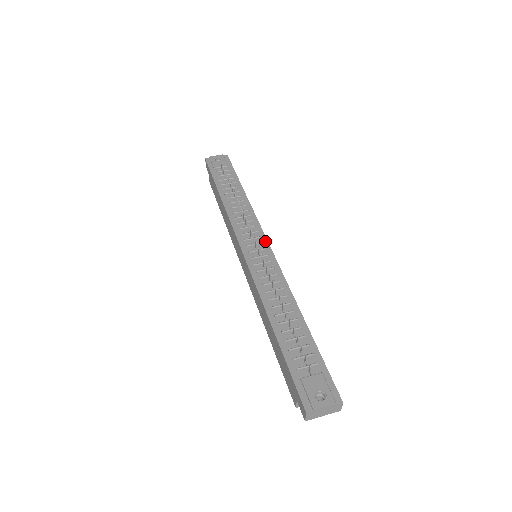
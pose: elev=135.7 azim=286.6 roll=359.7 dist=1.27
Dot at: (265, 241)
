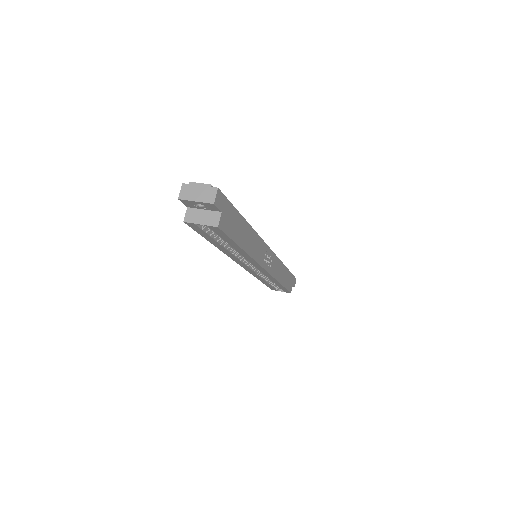
Dot at: (270, 250)
